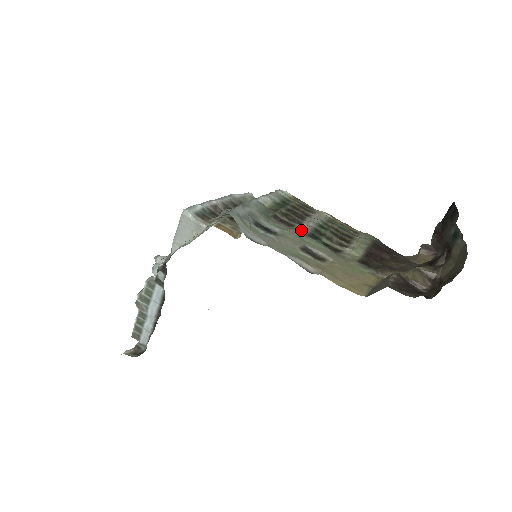
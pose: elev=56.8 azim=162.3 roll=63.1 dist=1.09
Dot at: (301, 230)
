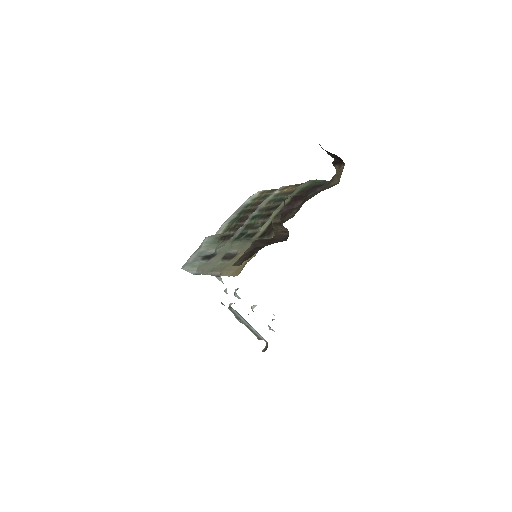
Dot at: (235, 236)
